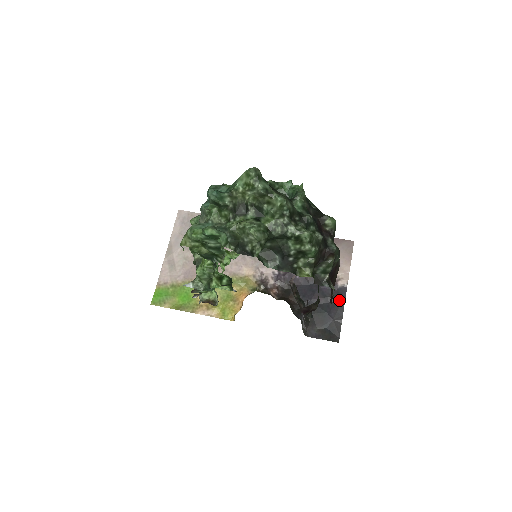
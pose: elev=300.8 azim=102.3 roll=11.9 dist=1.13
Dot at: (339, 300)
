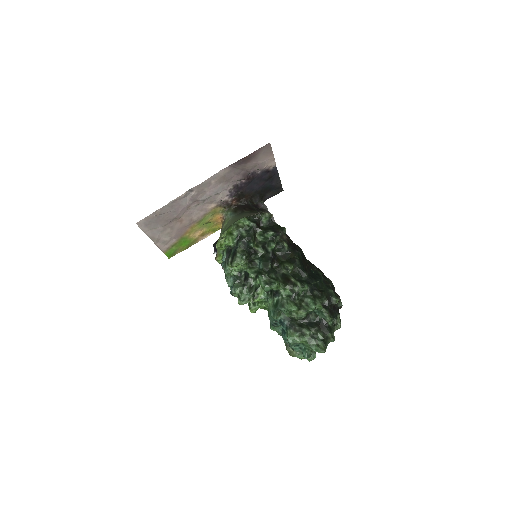
Dot at: (275, 175)
